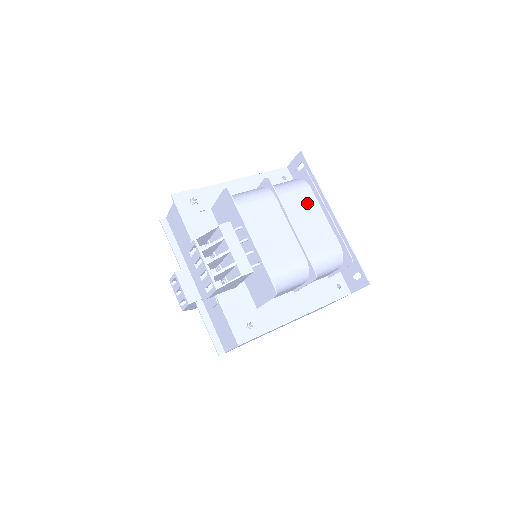
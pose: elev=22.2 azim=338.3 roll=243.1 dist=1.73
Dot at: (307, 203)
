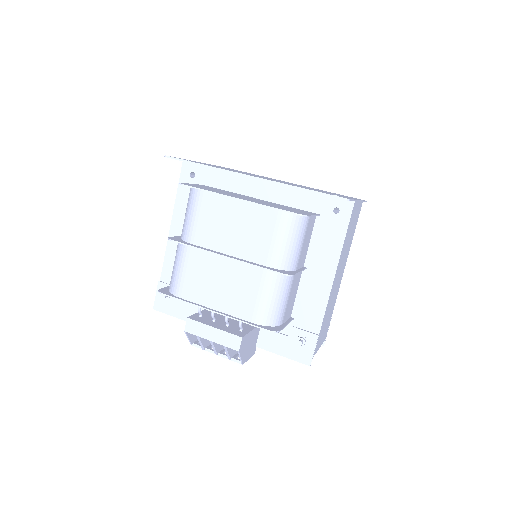
Dot at: (216, 211)
